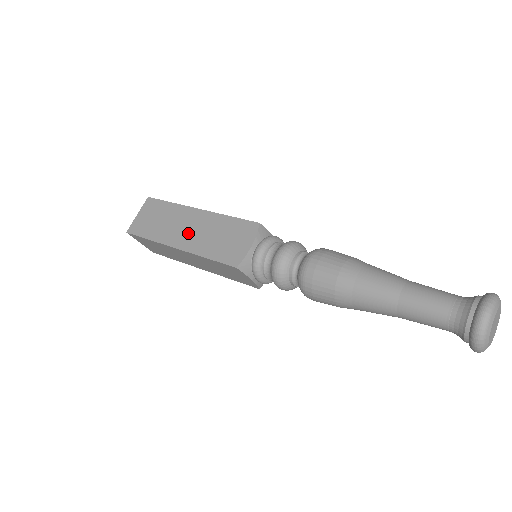
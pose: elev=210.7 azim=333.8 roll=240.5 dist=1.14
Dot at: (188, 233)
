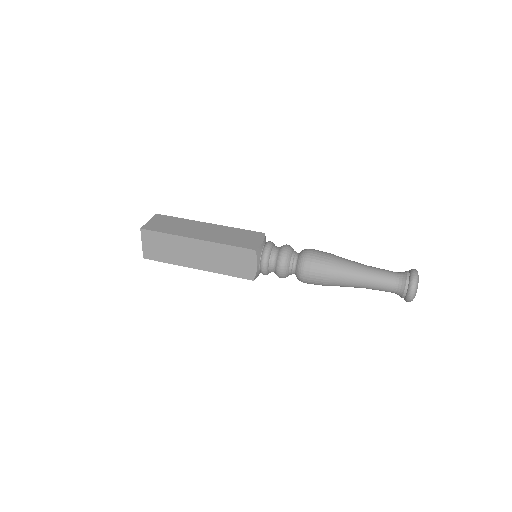
Dot at: (205, 233)
